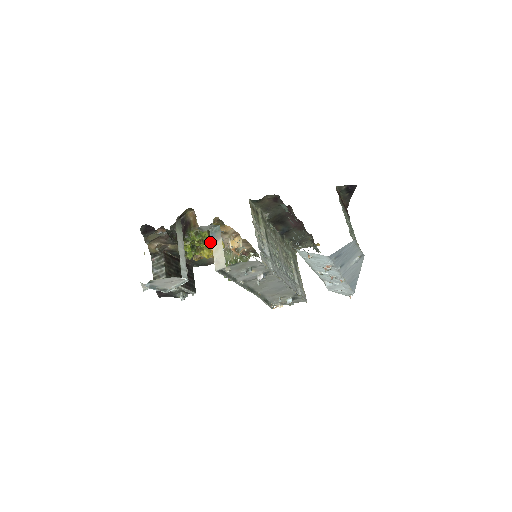
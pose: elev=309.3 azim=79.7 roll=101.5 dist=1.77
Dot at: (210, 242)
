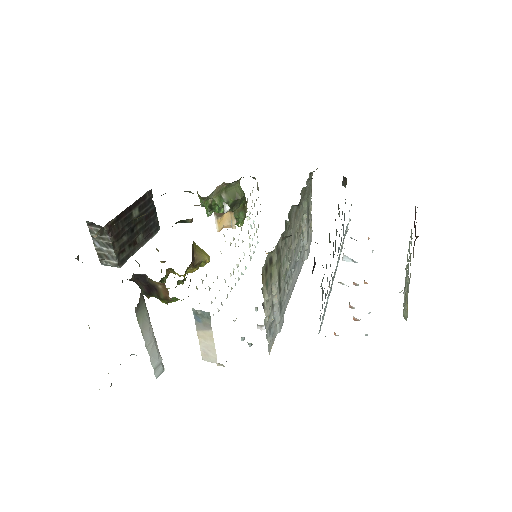
Dot at: (188, 268)
